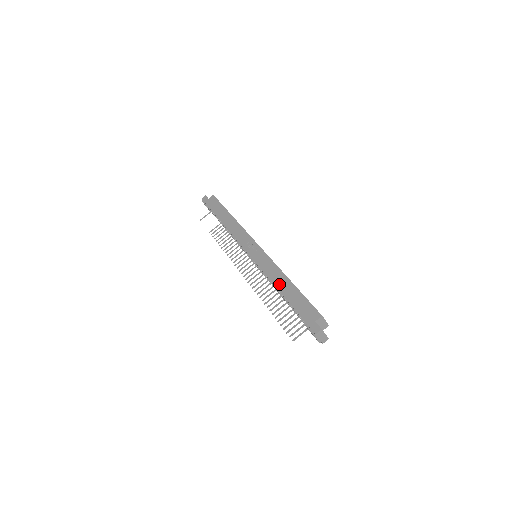
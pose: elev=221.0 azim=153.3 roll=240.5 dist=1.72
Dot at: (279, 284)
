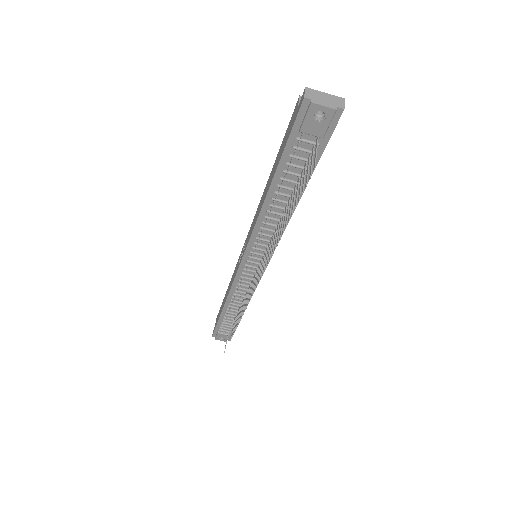
Dot at: (264, 196)
